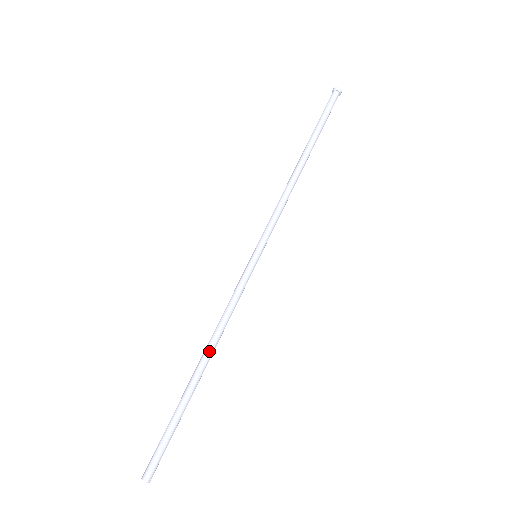
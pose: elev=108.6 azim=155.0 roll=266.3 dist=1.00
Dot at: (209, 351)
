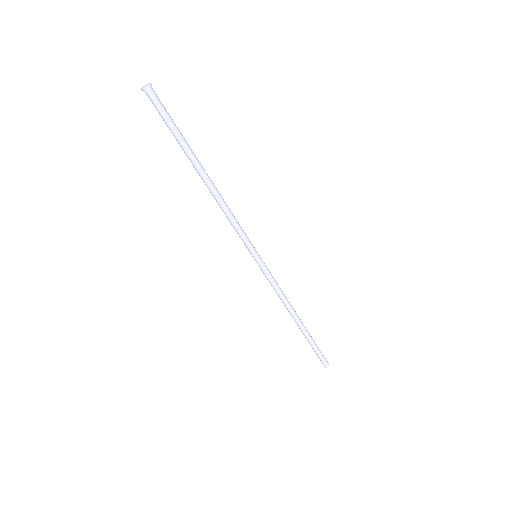
Dot at: (295, 313)
